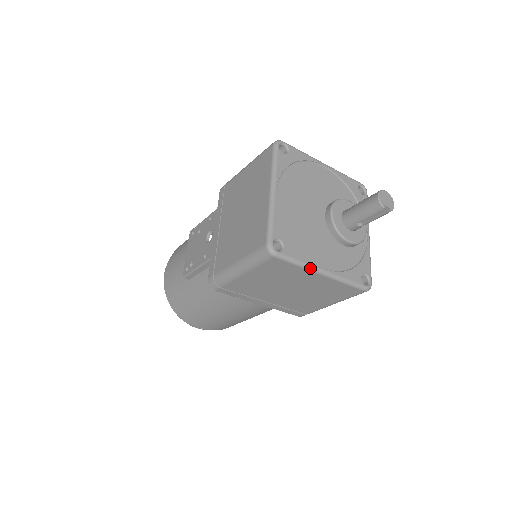
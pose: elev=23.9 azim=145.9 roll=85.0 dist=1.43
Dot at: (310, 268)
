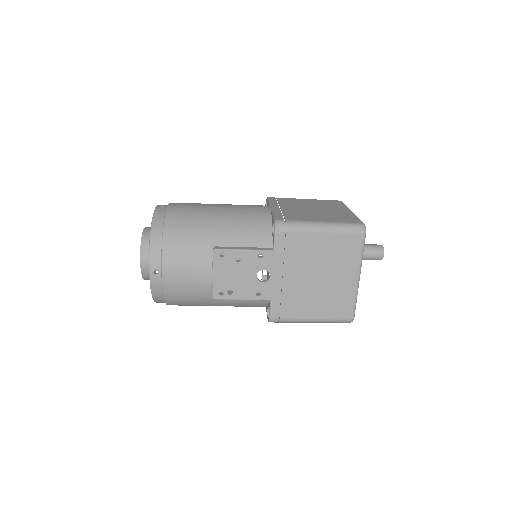
Dot at: occluded
